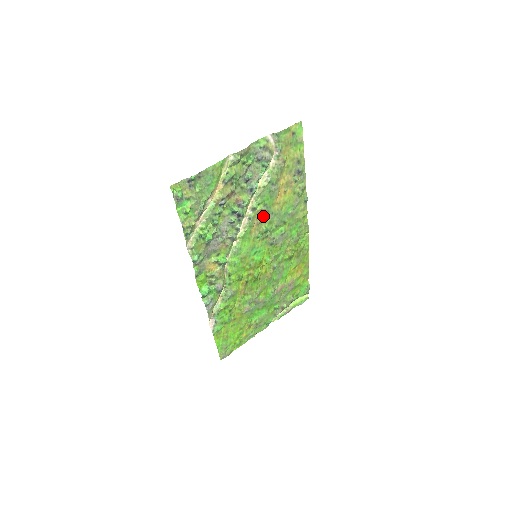
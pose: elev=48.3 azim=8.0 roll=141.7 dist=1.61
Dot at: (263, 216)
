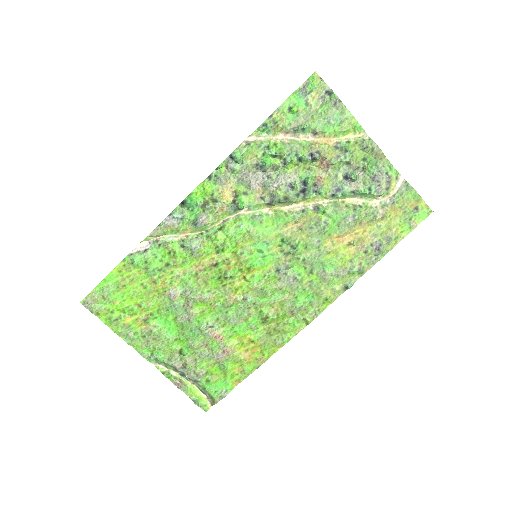
Dot at: (311, 230)
